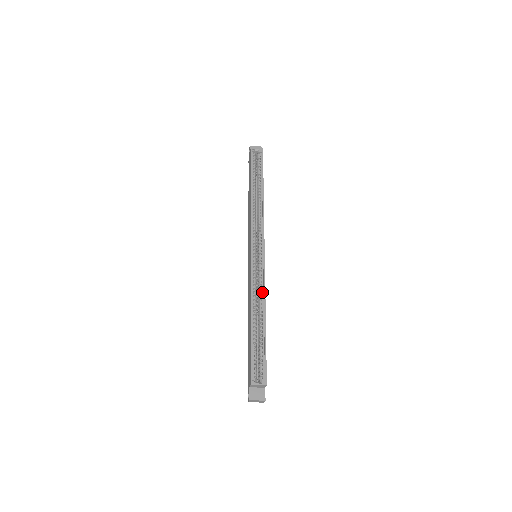
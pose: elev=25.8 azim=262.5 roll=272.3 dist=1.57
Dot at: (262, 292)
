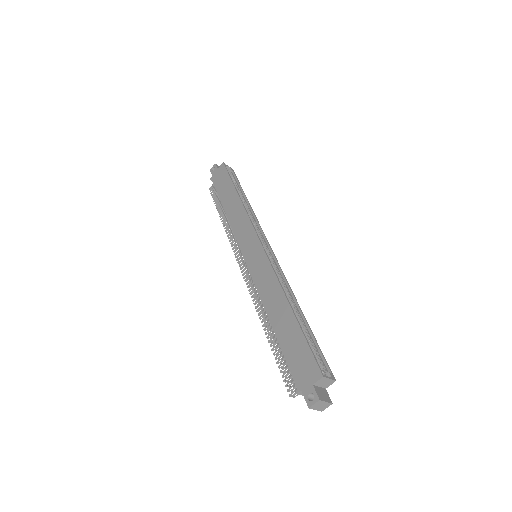
Dot at: (286, 286)
